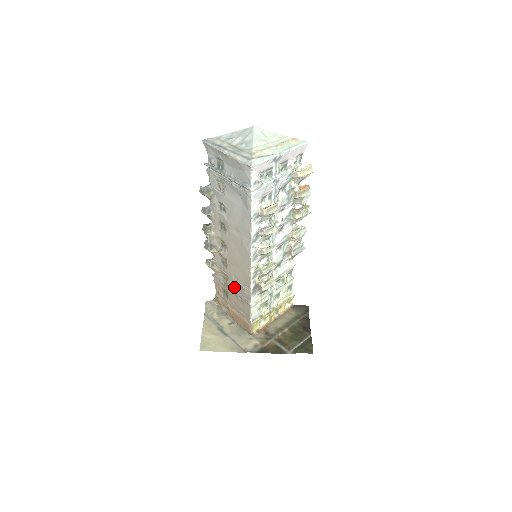
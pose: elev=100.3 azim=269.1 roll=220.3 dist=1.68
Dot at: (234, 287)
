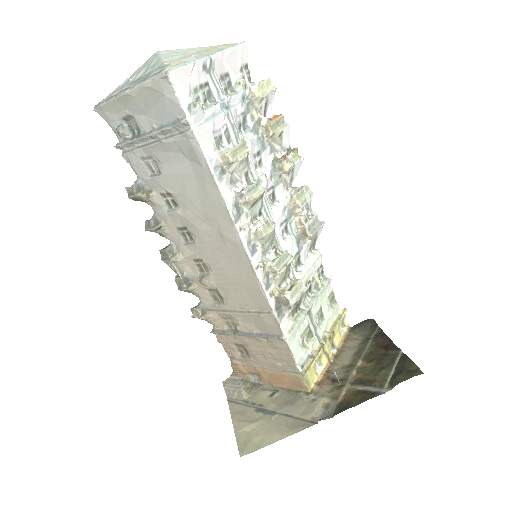
Dot at: (248, 327)
